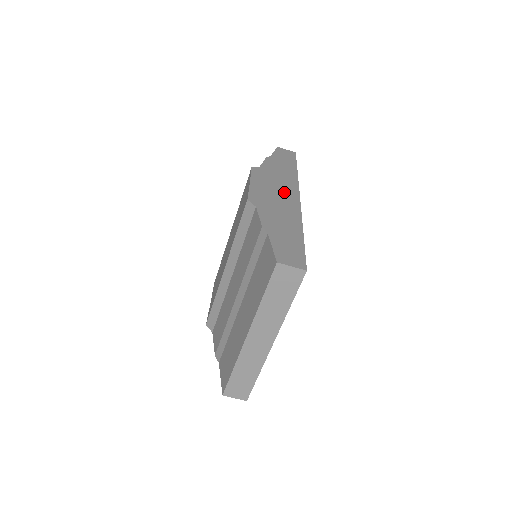
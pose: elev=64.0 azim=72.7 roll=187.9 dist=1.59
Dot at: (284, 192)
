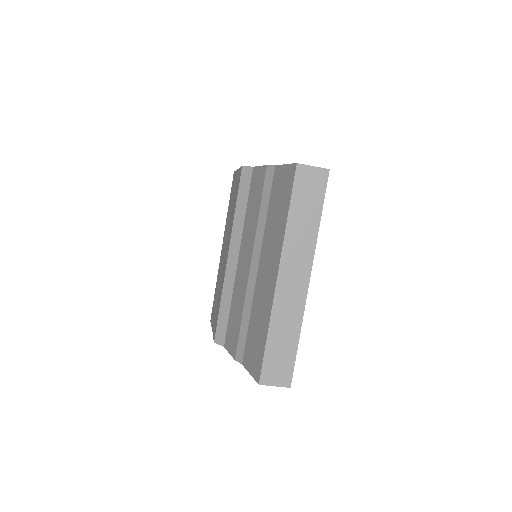
Dot at: occluded
